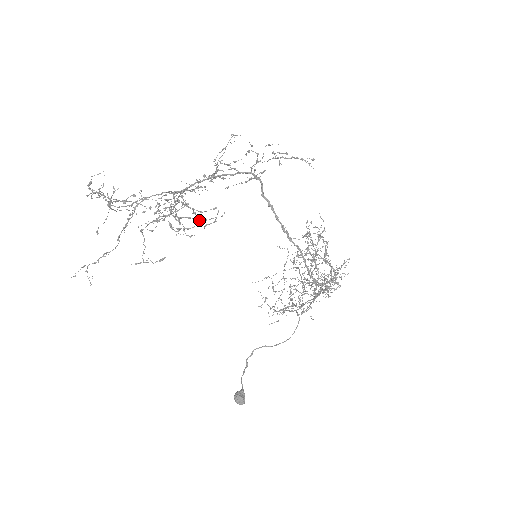
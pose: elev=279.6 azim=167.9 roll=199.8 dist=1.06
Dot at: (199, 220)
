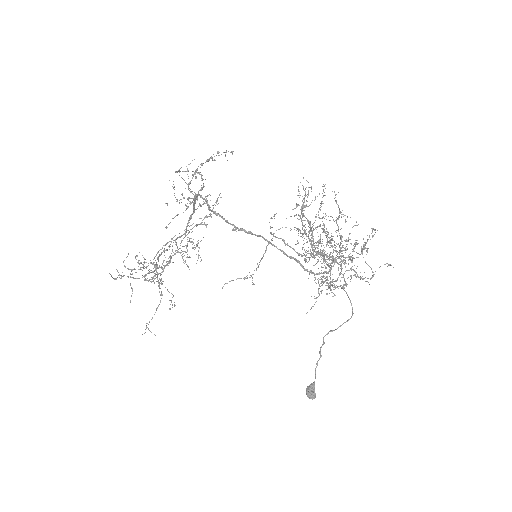
Dot at: occluded
